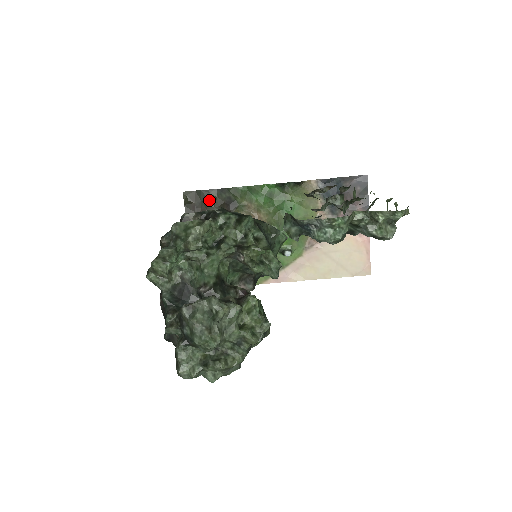
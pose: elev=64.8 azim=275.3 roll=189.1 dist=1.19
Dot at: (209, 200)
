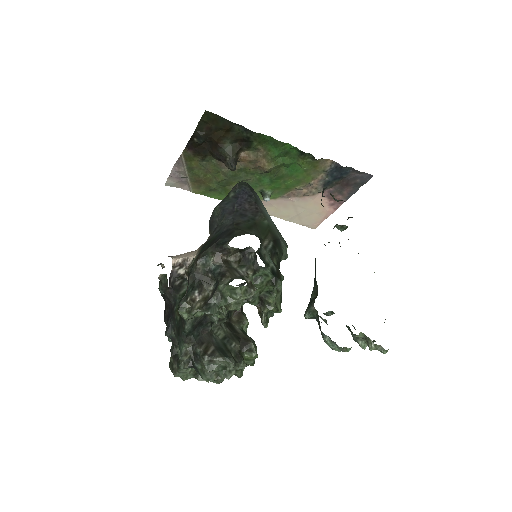
Dot at: (228, 130)
